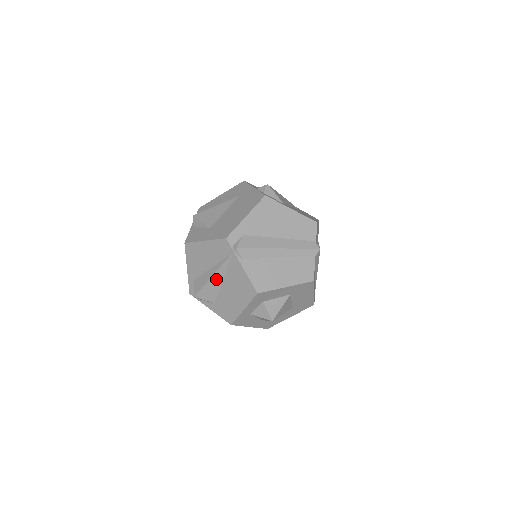
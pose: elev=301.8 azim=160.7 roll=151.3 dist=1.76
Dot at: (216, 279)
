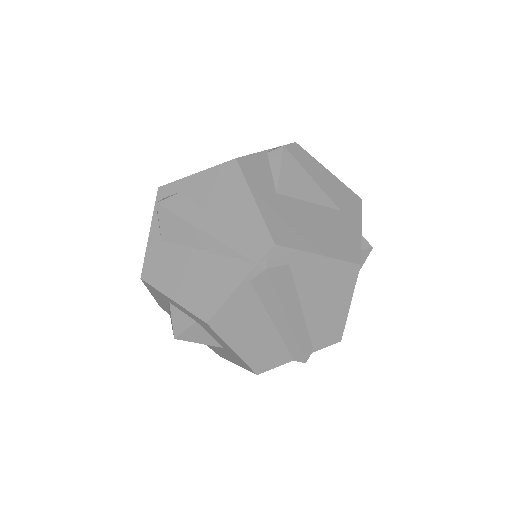
Dot at: (200, 238)
